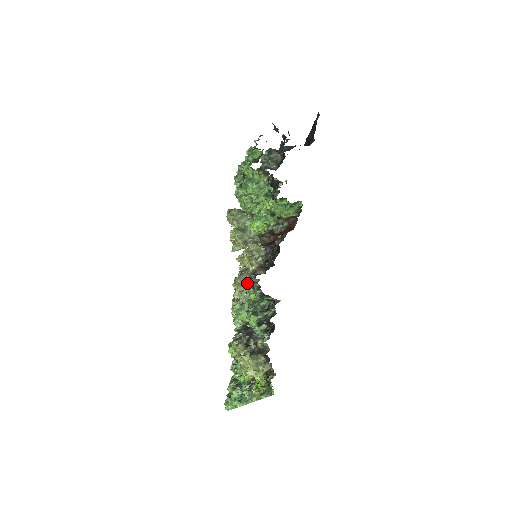
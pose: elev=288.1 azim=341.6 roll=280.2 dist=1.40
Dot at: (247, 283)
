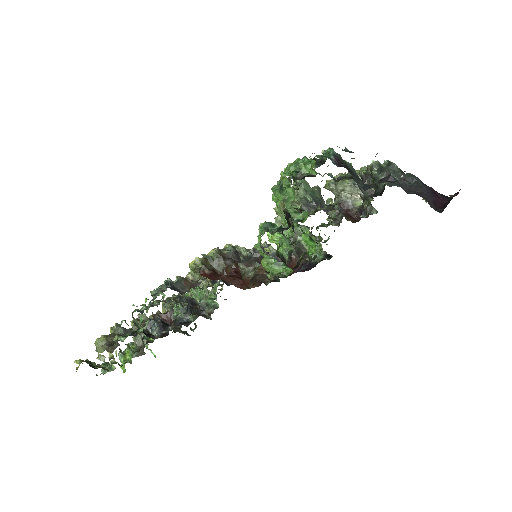
Dot at: (166, 282)
